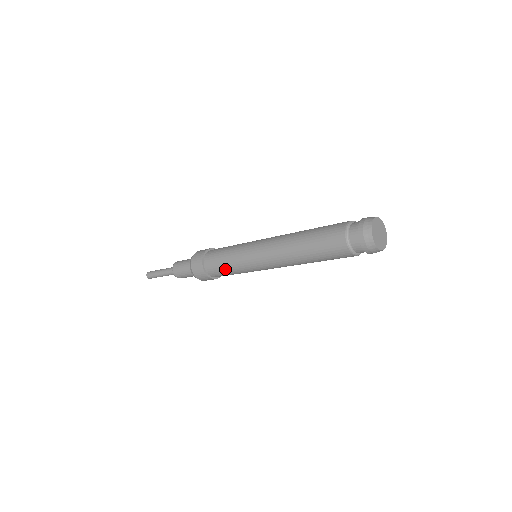
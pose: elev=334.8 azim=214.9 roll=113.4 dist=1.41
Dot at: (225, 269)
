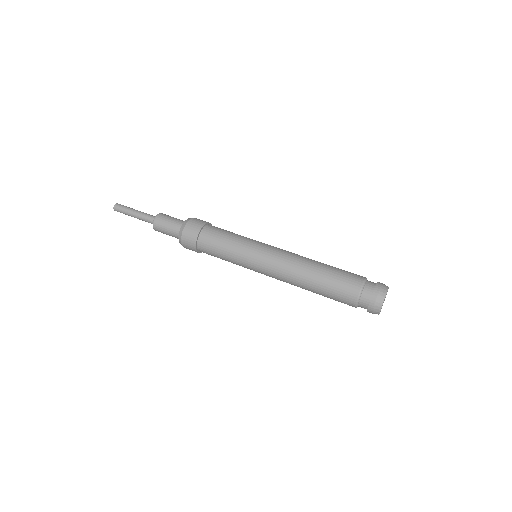
Dot at: (223, 243)
